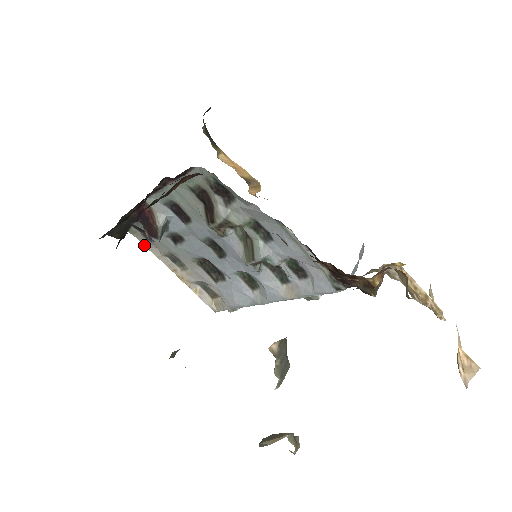
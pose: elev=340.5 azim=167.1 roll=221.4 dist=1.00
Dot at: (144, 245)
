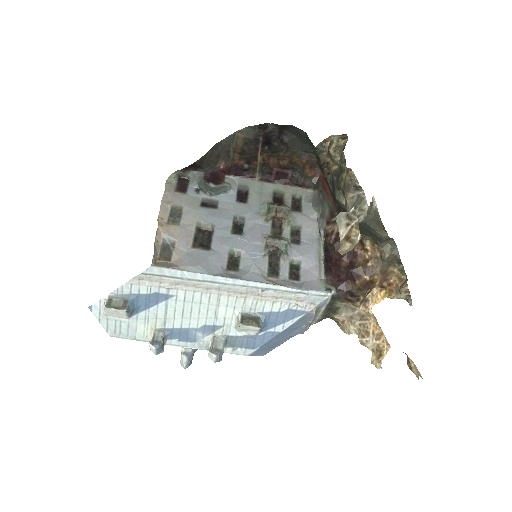
Dot at: (165, 190)
